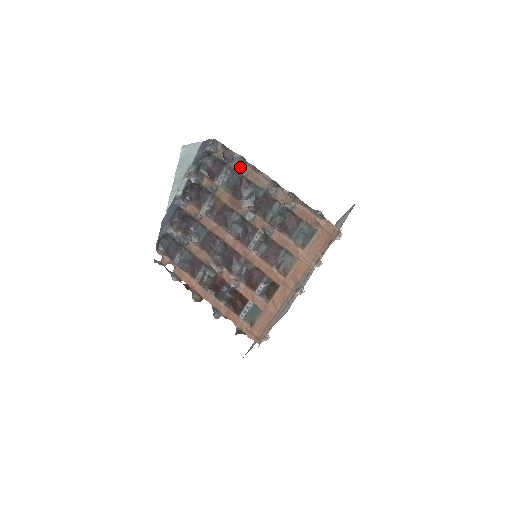
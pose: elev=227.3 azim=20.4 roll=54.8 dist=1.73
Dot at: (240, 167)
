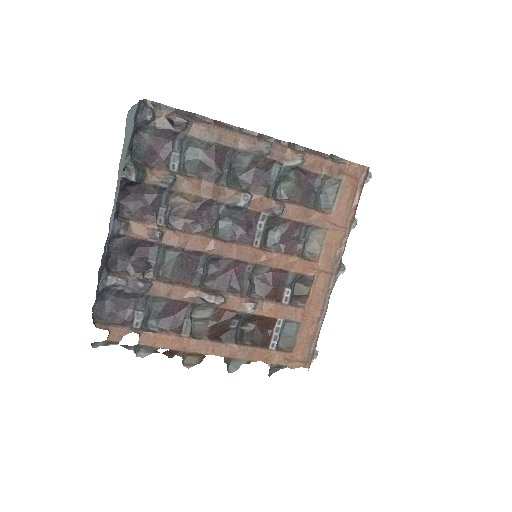
Dot at: (203, 131)
